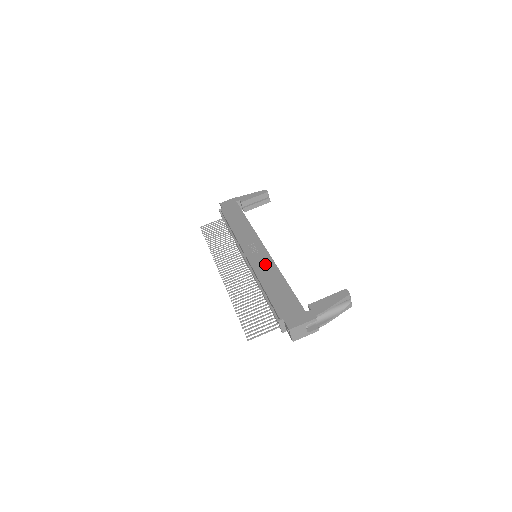
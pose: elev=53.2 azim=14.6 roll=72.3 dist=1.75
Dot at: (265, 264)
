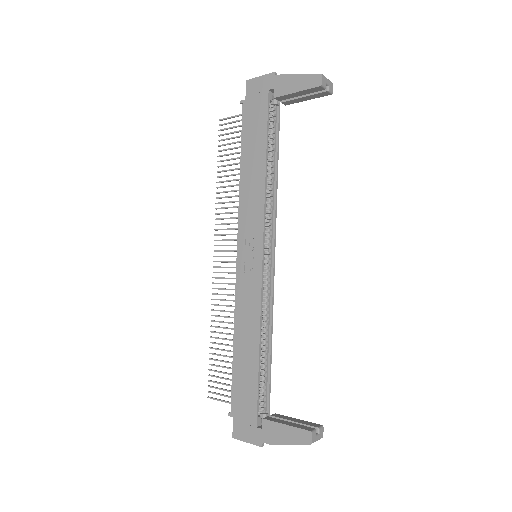
Dot at: (249, 300)
